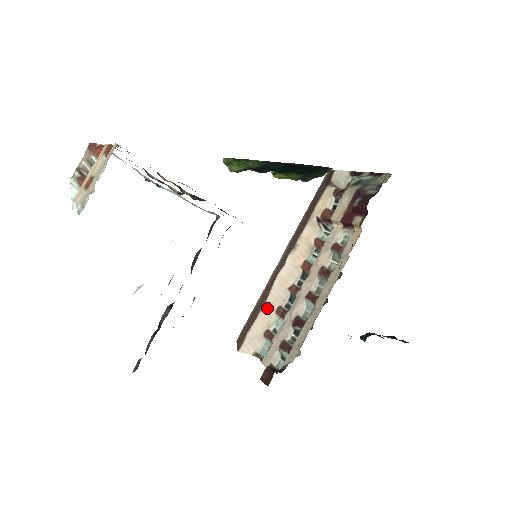
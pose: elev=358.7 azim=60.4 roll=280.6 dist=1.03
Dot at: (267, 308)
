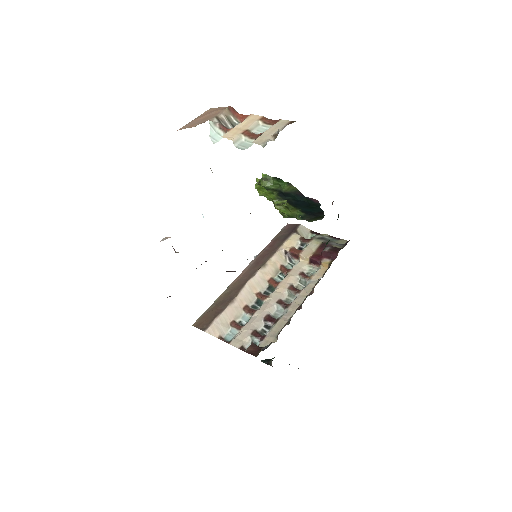
Dot at: (236, 303)
